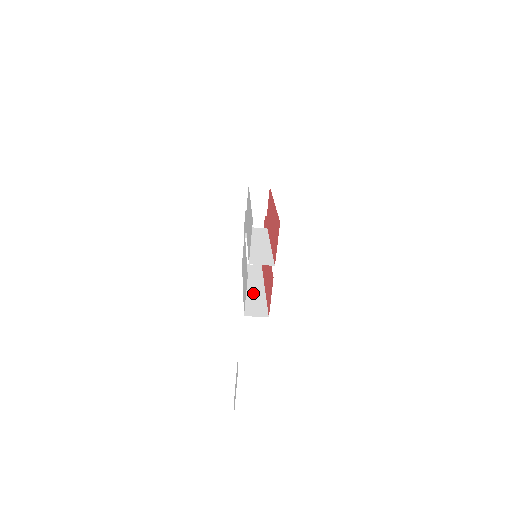
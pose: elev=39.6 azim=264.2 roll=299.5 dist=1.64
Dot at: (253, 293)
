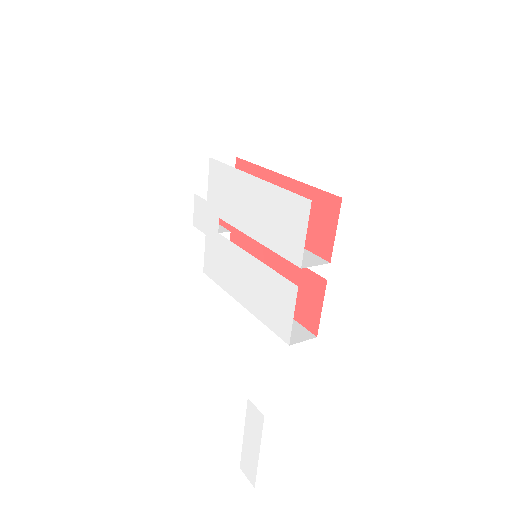
Dot at: occluded
